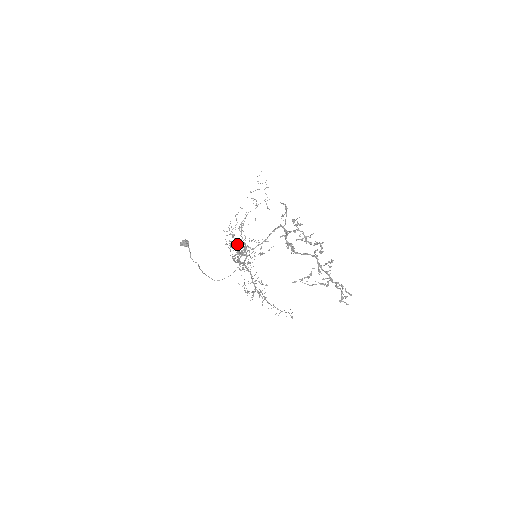
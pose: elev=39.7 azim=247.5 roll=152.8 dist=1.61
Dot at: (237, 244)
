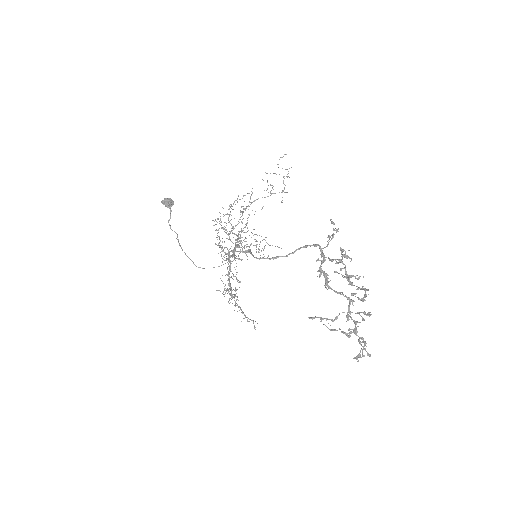
Dot at: (238, 233)
